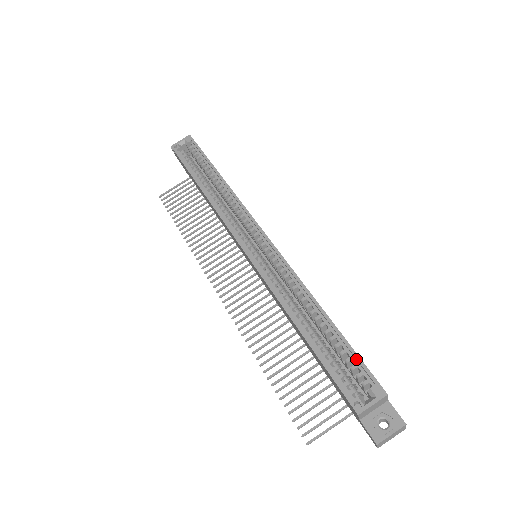
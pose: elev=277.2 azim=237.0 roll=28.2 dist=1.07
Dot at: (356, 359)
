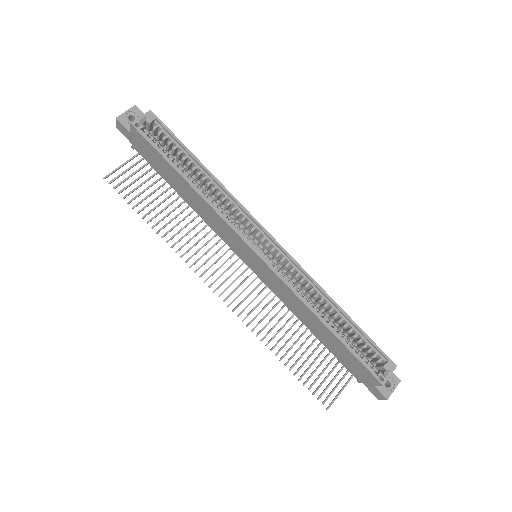
Dot at: (372, 344)
